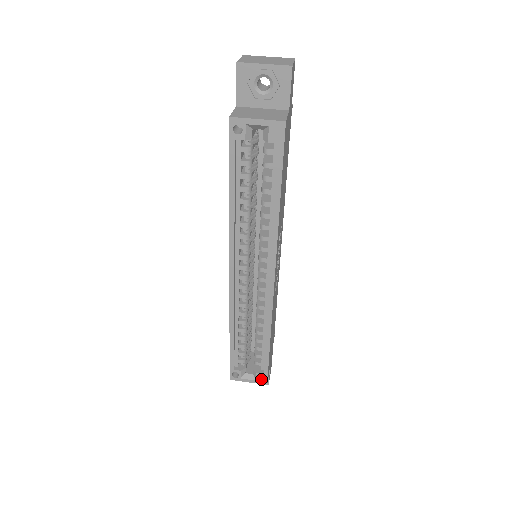
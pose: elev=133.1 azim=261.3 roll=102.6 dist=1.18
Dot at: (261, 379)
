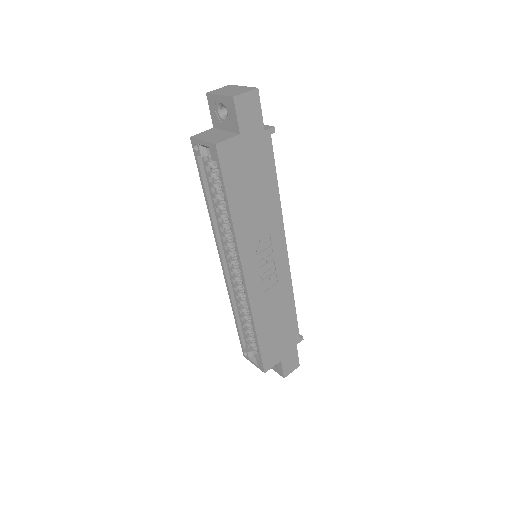
Dot at: (260, 366)
